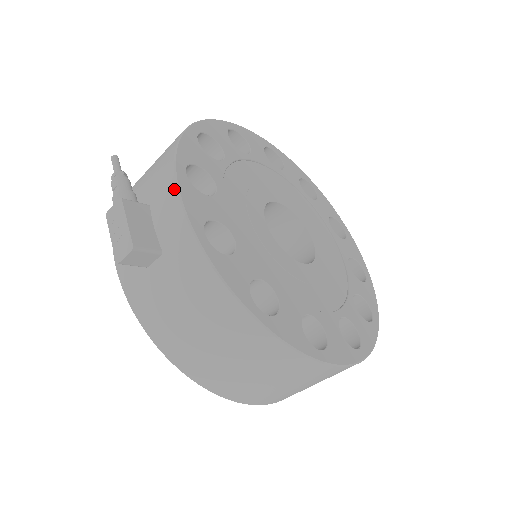
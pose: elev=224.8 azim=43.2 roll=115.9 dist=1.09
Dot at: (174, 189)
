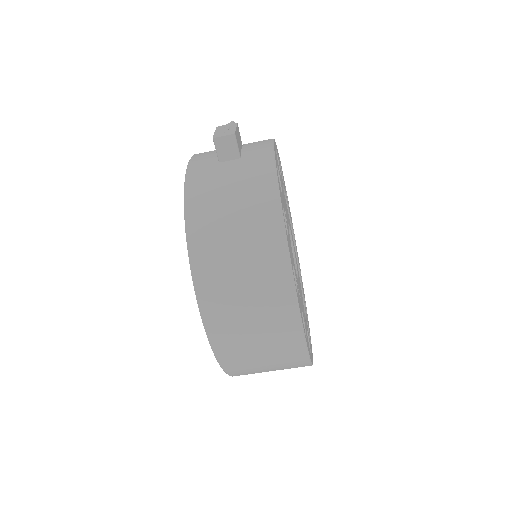
Dot at: (270, 140)
